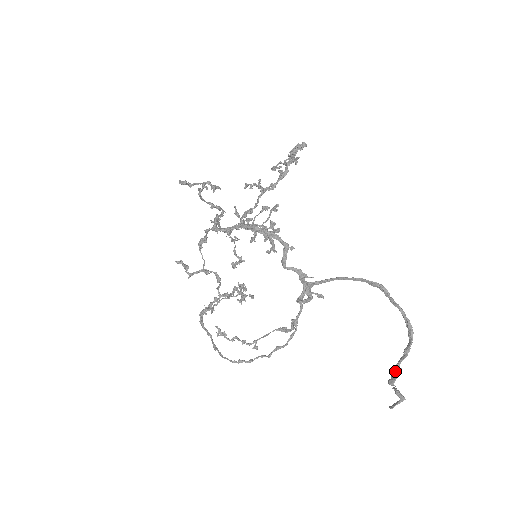
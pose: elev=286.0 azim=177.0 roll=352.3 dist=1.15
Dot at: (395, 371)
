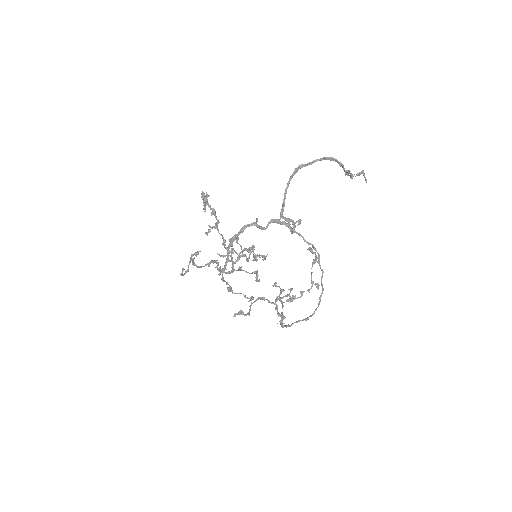
Dot at: (347, 173)
